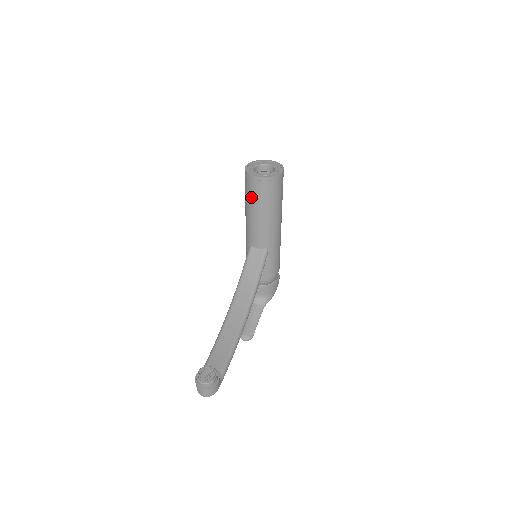
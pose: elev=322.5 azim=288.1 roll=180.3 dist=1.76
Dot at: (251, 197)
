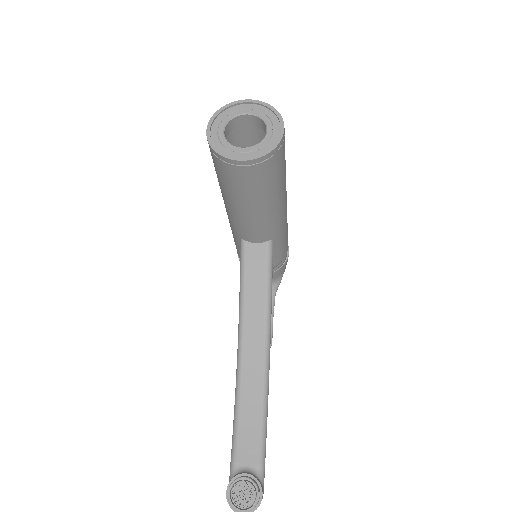
Dot at: (232, 187)
